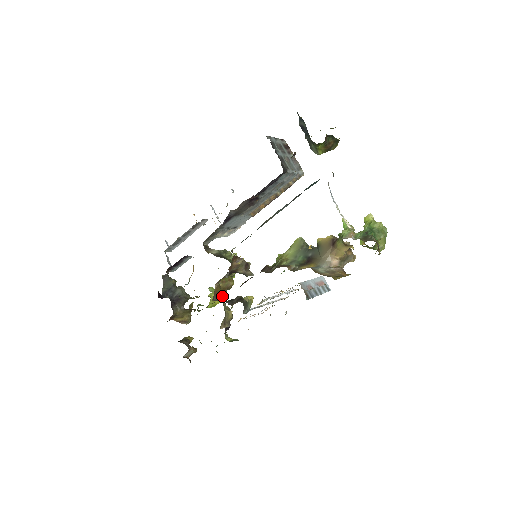
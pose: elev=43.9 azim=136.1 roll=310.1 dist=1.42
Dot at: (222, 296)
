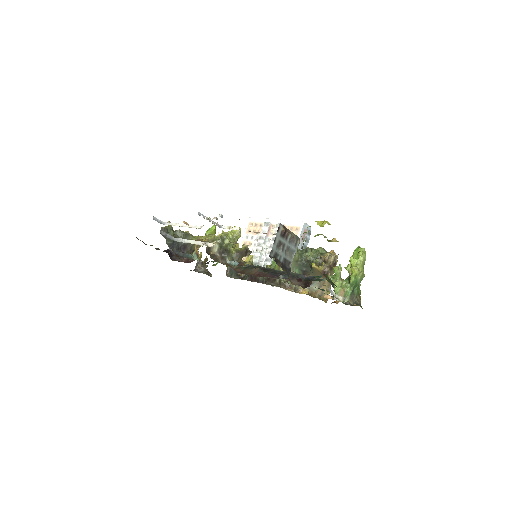
Dot at: occluded
